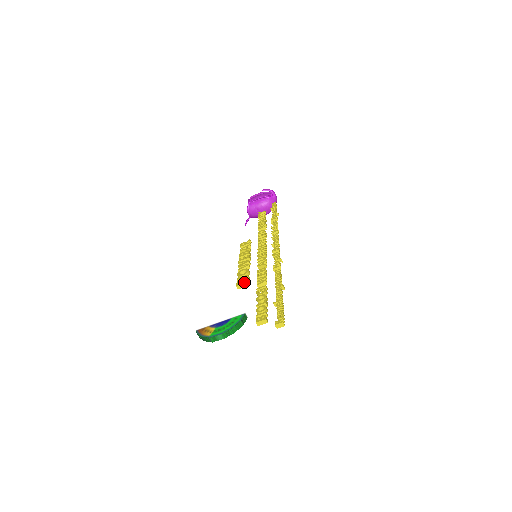
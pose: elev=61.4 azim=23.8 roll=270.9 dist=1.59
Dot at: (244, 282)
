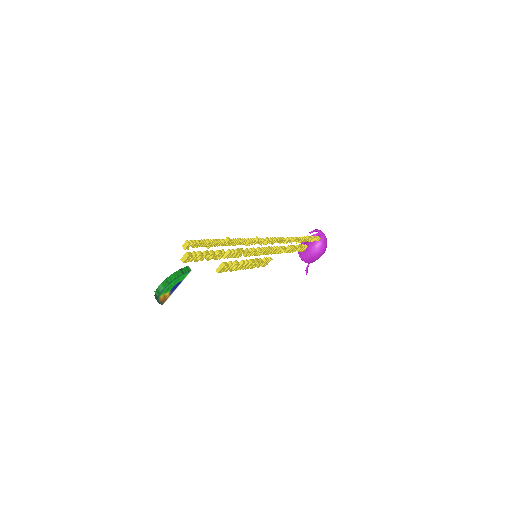
Dot at: (221, 264)
